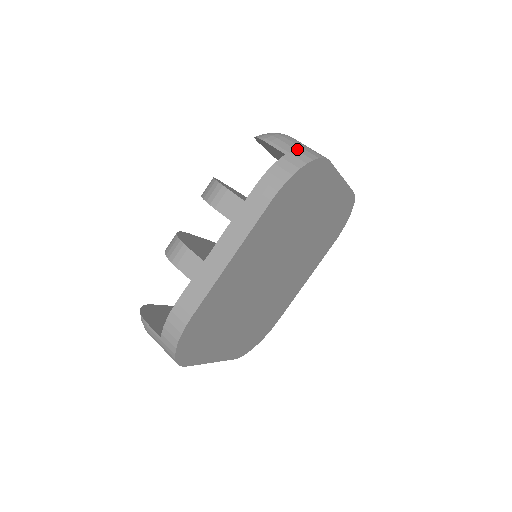
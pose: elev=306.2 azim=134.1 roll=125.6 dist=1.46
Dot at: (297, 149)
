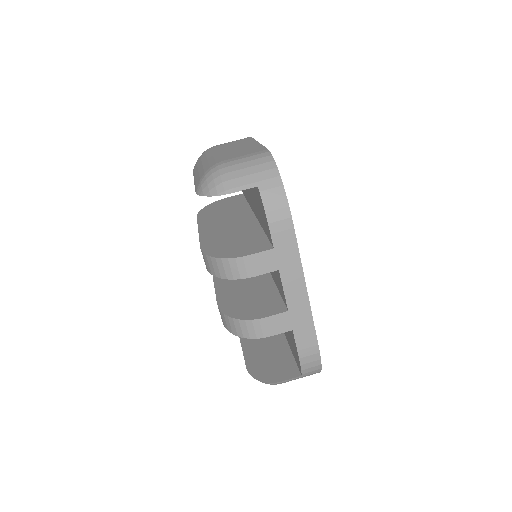
Dot at: (255, 172)
